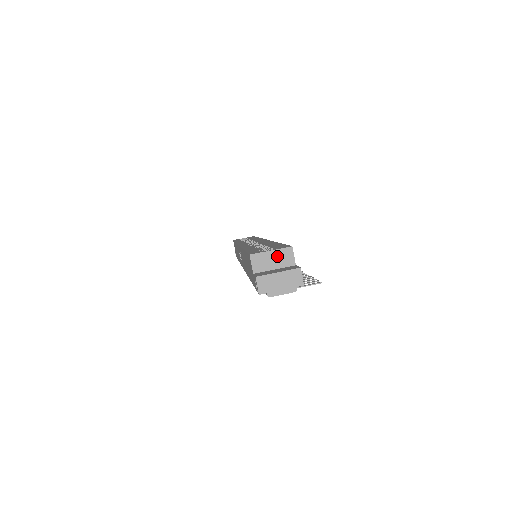
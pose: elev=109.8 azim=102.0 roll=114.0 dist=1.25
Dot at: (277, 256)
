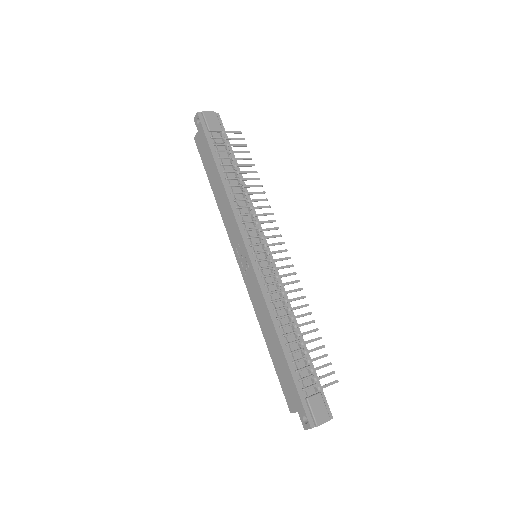
Dot at: occluded
